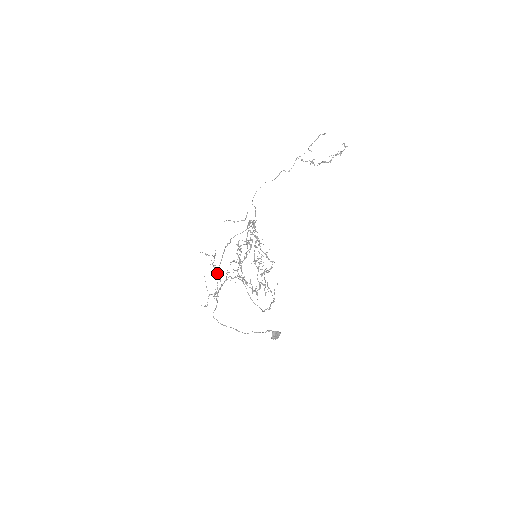
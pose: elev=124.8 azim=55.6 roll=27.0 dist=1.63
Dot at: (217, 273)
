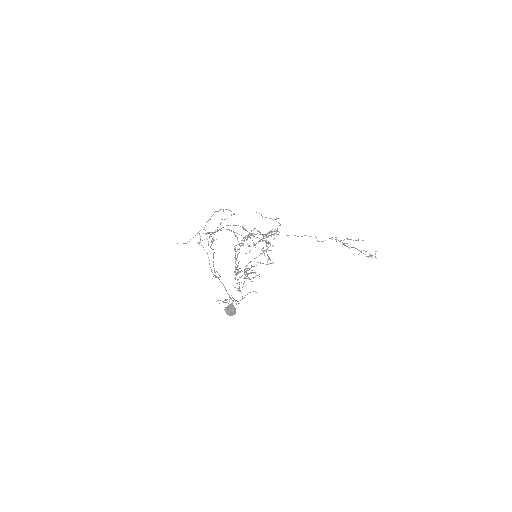
Dot at: (211, 241)
